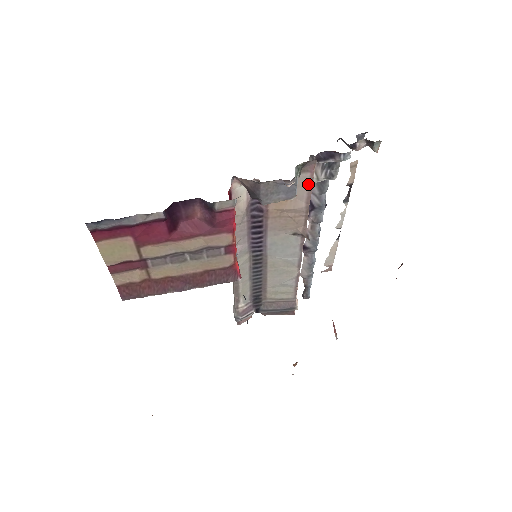
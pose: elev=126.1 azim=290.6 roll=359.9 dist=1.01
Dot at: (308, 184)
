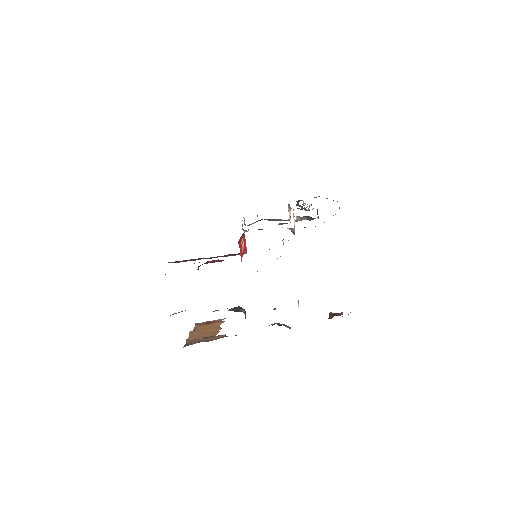
Dot at: occluded
